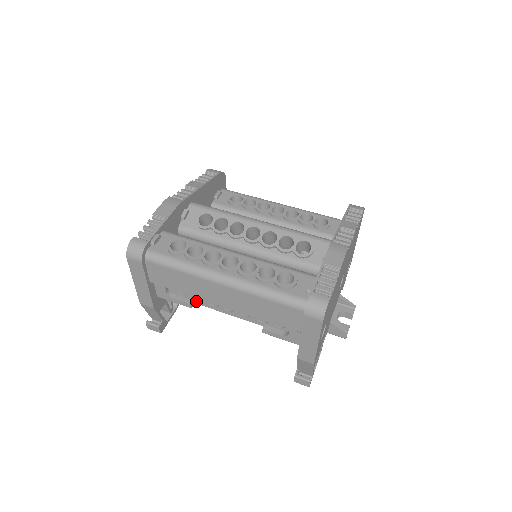
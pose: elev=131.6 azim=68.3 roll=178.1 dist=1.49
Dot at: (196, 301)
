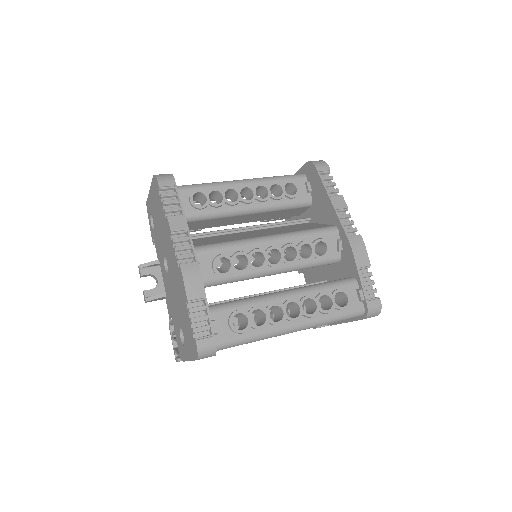
Dot at: occluded
